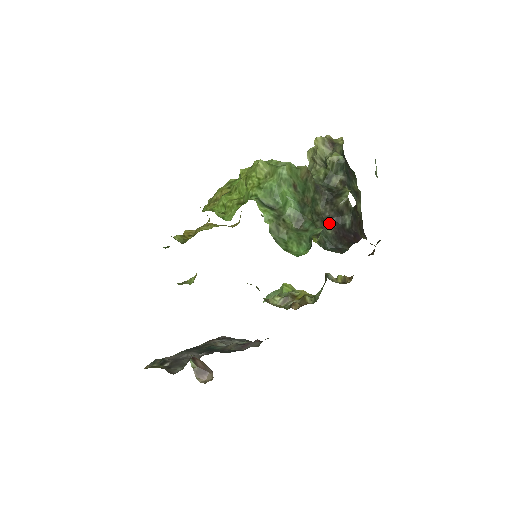
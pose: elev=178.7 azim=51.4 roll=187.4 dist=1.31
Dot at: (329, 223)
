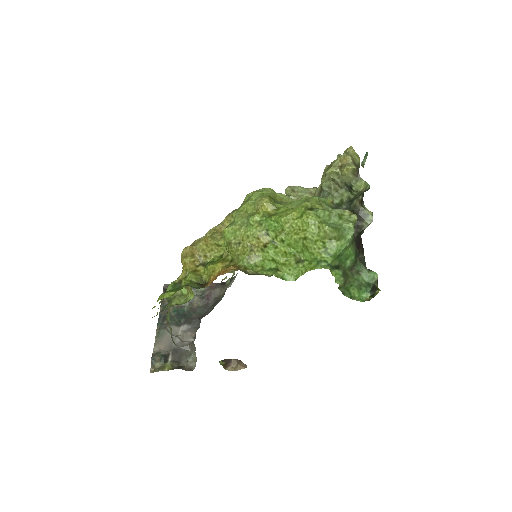
Dot at: occluded
